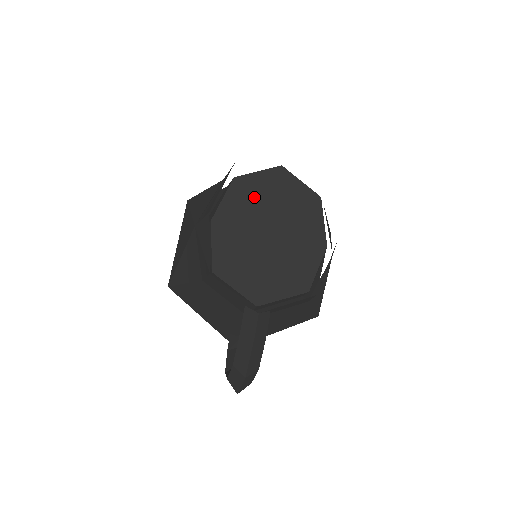
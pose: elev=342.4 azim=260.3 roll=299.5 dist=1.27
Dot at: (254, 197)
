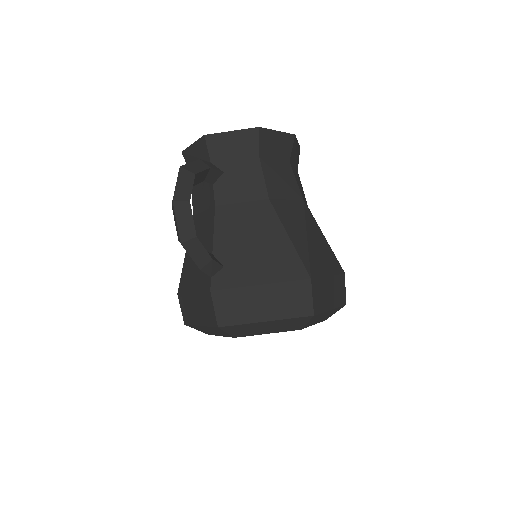
Dot at: occluded
